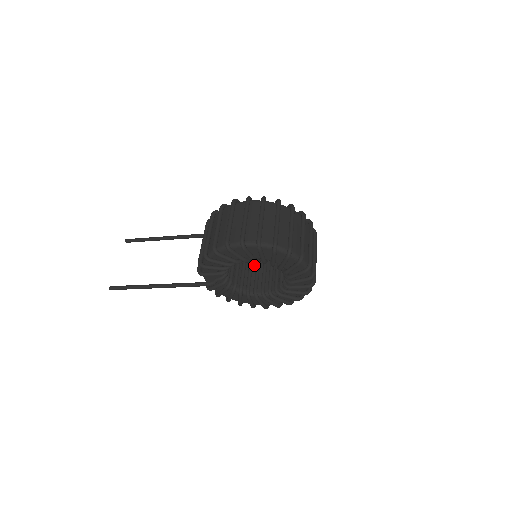
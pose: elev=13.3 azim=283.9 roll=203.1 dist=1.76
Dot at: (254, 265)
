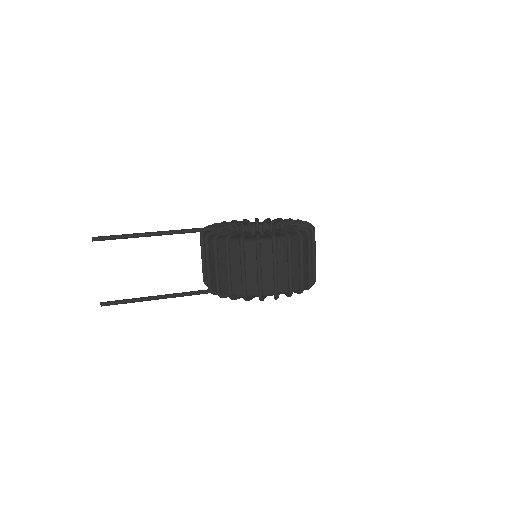
Dot at: occluded
